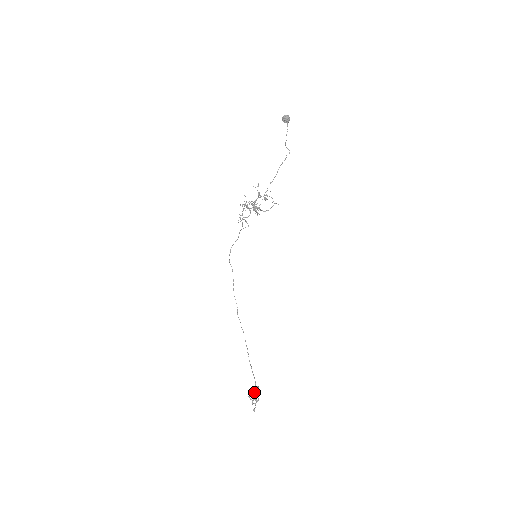
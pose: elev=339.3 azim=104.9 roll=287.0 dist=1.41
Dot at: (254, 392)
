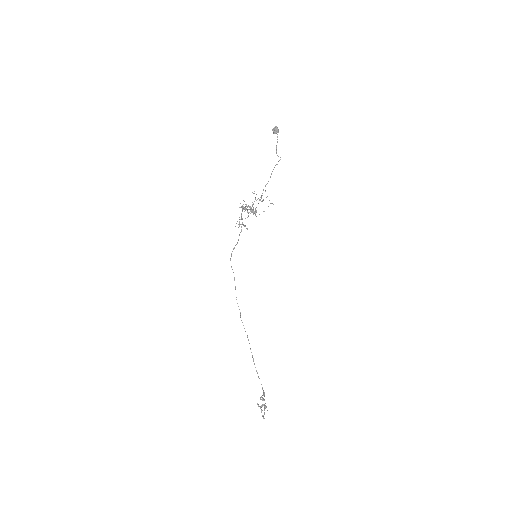
Dot at: (262, 398)
